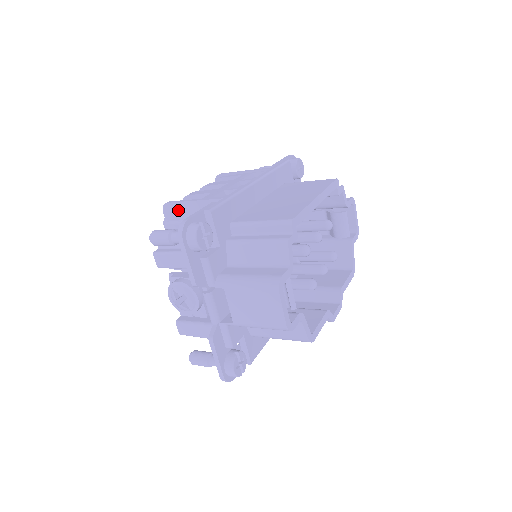
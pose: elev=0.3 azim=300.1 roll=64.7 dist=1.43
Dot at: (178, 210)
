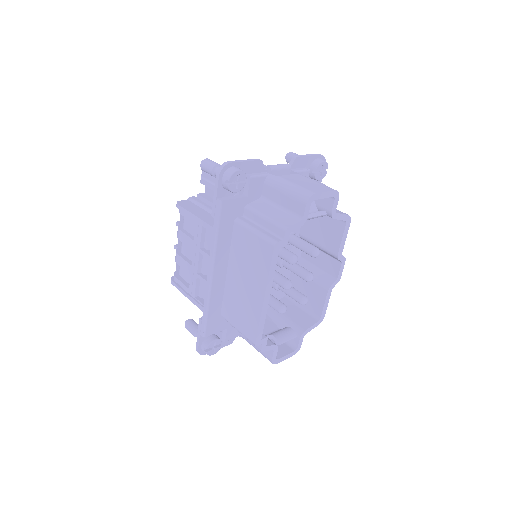
Dot at: occluded
